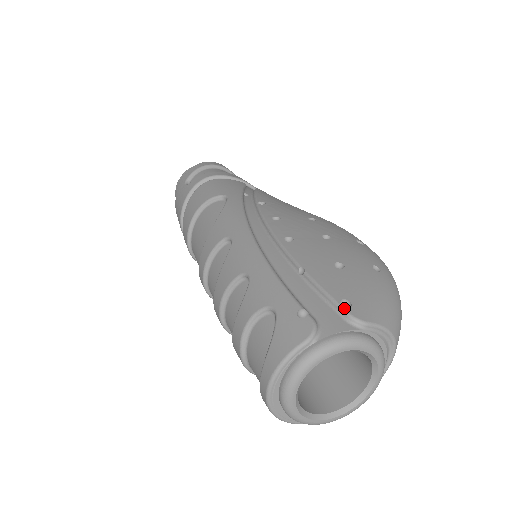
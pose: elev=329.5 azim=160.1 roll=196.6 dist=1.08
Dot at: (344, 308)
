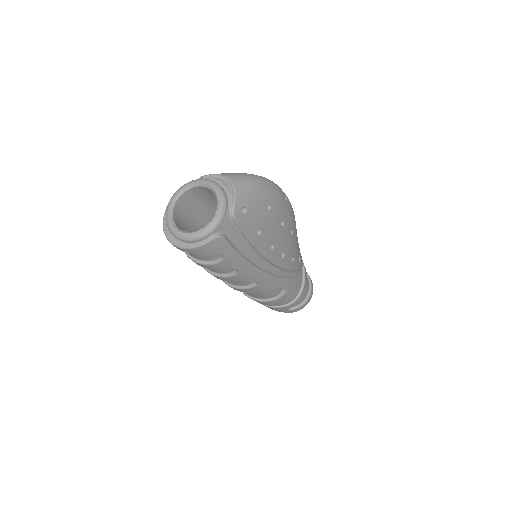
Dot at: occluded
